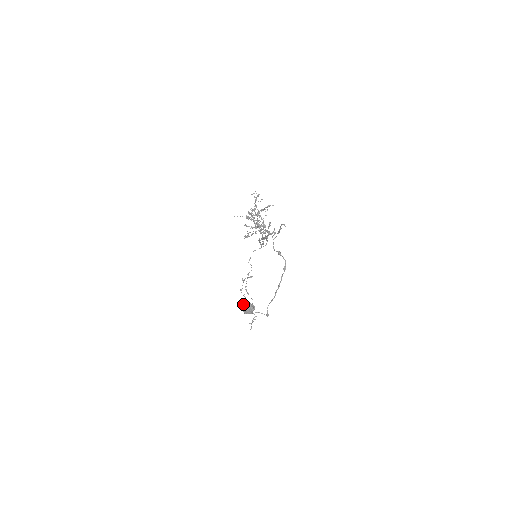
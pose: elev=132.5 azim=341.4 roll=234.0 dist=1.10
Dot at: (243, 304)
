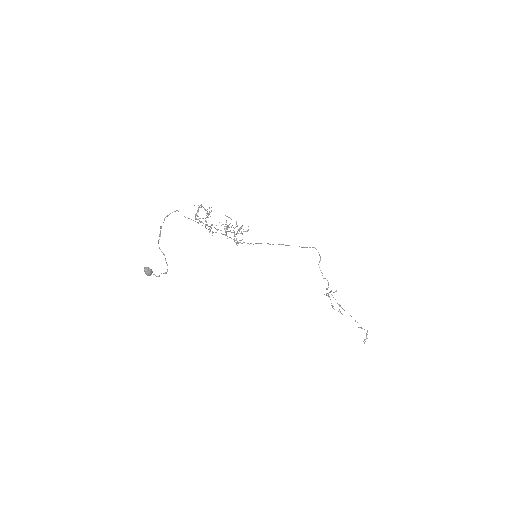
Dot at: occluded
